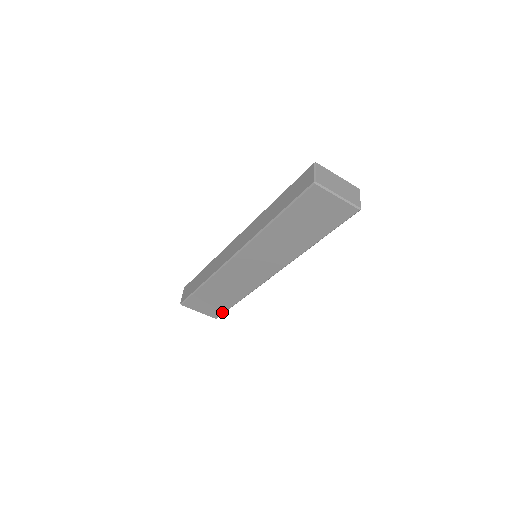
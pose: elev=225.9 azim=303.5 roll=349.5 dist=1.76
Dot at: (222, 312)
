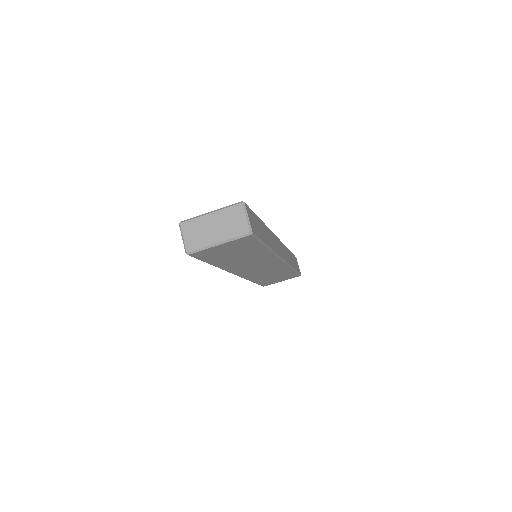
Dot at: (296, 274)
